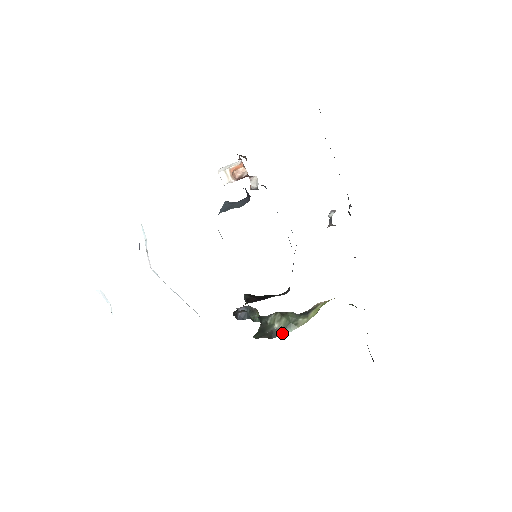
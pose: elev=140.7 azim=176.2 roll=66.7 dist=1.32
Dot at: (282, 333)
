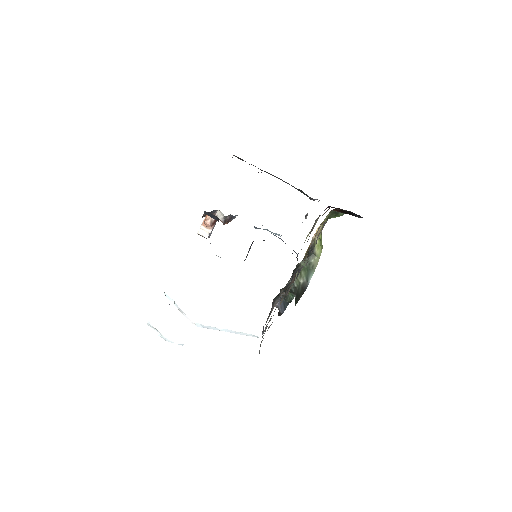
Dot at: (308, 281)
